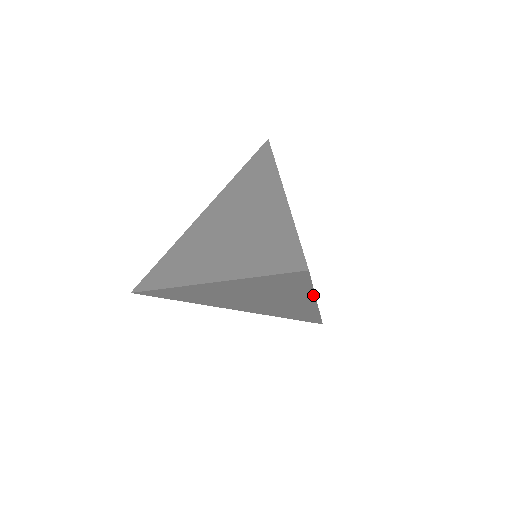
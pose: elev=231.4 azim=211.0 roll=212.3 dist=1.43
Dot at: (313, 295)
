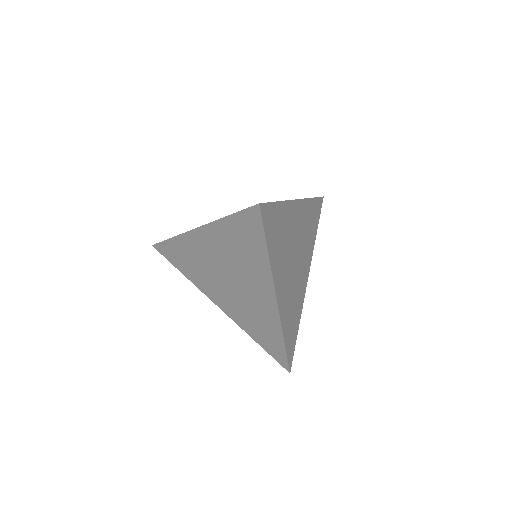
Dot at: (271, 274)
